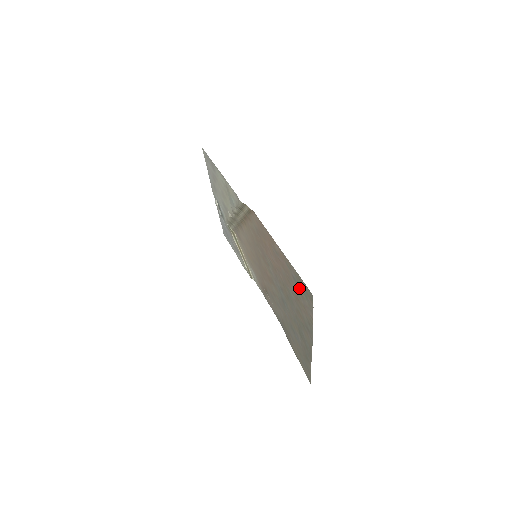
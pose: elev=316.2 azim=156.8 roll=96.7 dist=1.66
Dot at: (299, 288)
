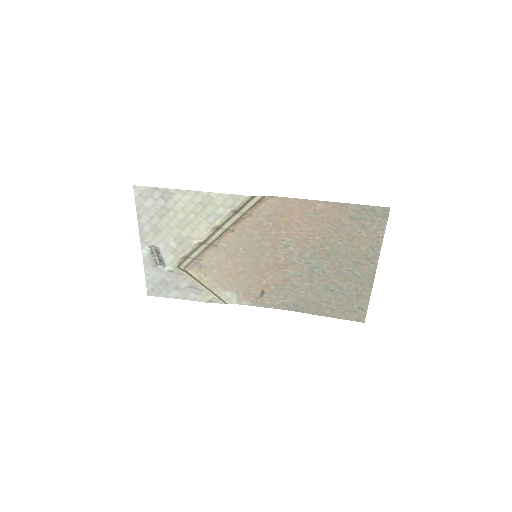
Dot at: (361, 221)
